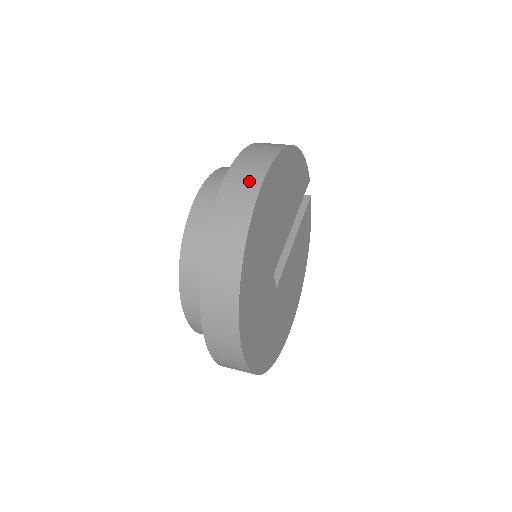
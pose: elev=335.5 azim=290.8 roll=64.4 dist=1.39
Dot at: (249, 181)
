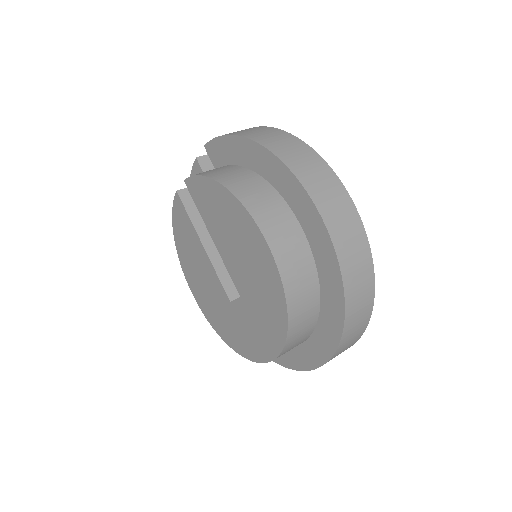
Dot at: (350, 223)
